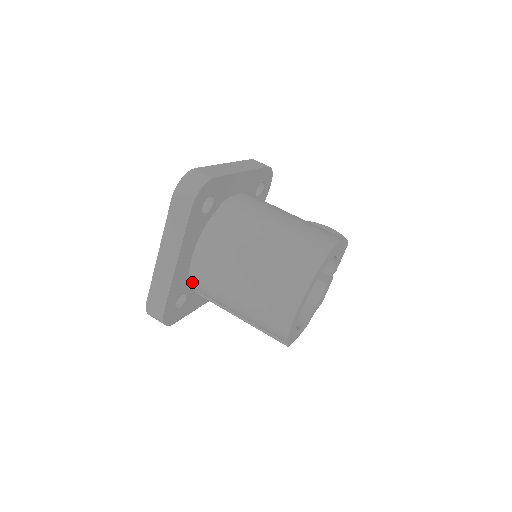
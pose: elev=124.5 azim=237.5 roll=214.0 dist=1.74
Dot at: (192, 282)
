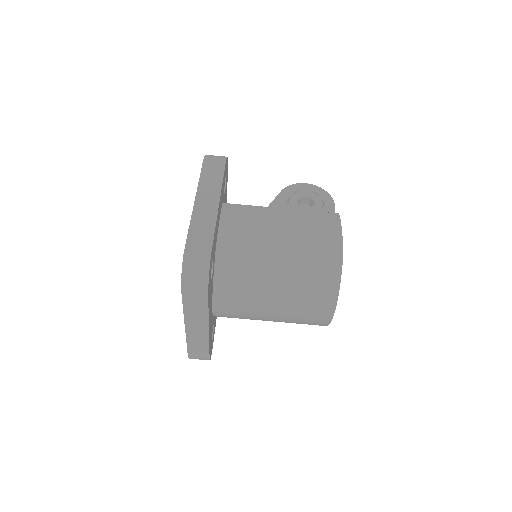
Dot at: (216, 316)
